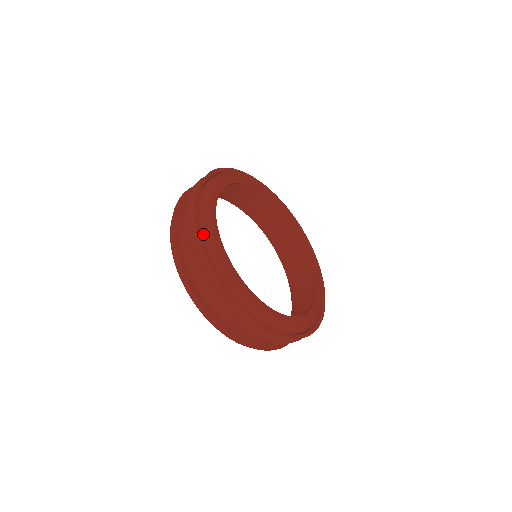
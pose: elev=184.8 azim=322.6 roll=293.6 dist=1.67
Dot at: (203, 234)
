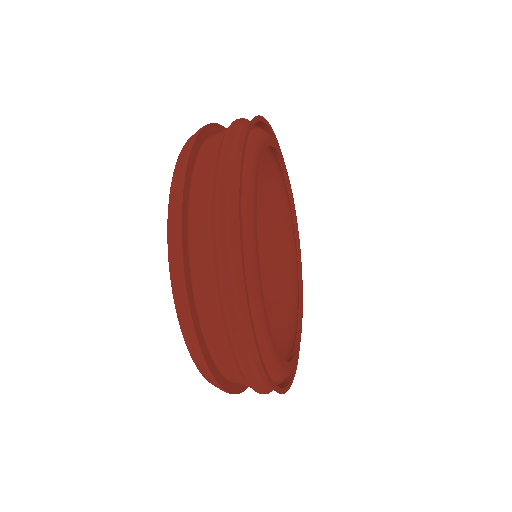
Dot at: occluded
